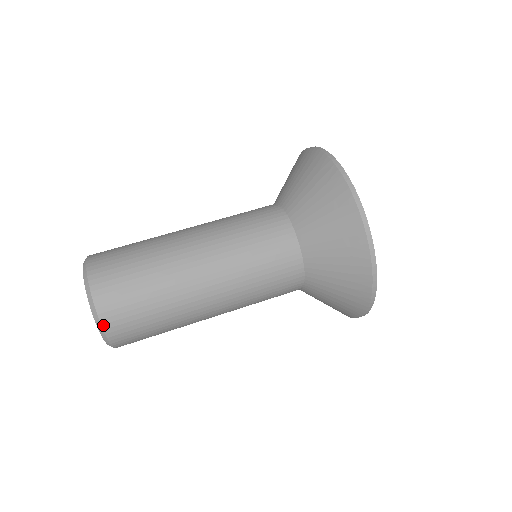
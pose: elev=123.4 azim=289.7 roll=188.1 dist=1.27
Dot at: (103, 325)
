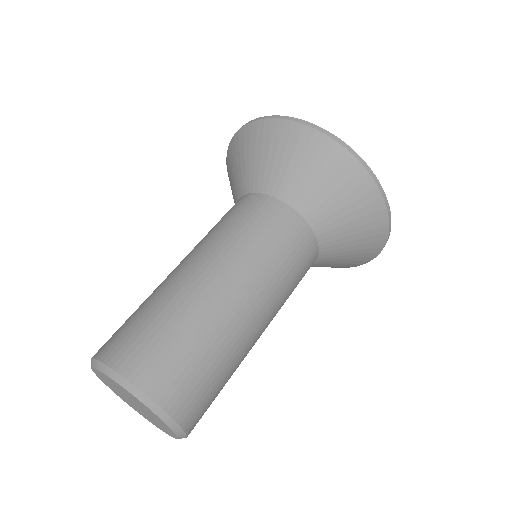
Dot at: (141, 388)
